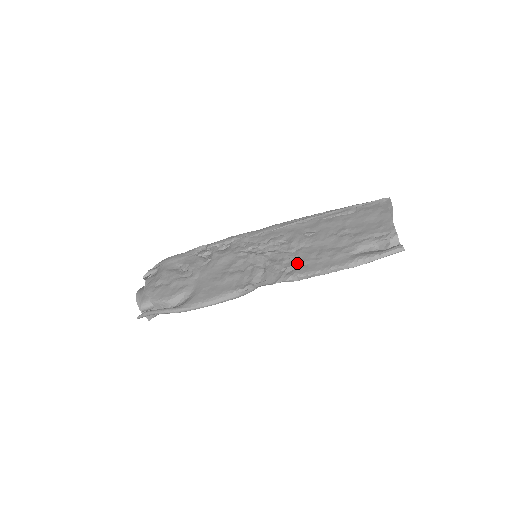
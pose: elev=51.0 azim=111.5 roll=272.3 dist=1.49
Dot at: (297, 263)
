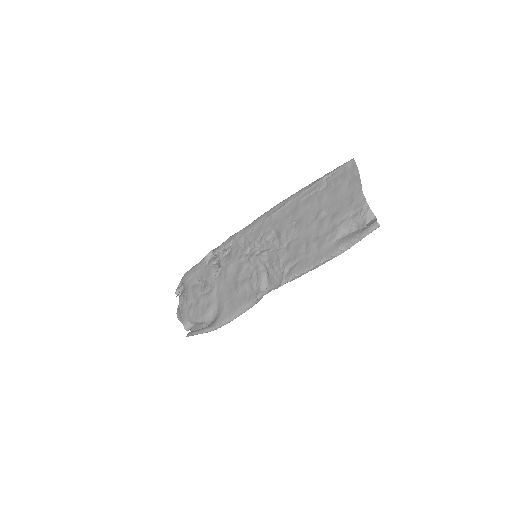
Dot at: (291, 261)
